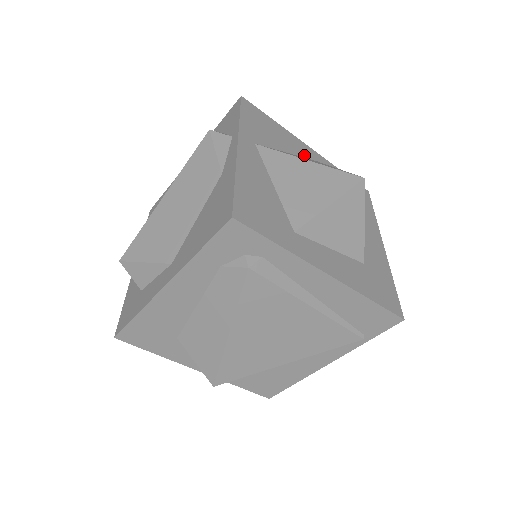
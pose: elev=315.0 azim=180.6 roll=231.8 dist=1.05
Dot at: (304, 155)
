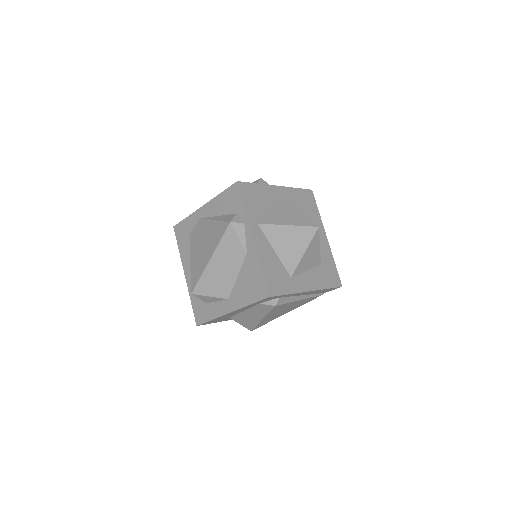
Dot at: (278, 200)
